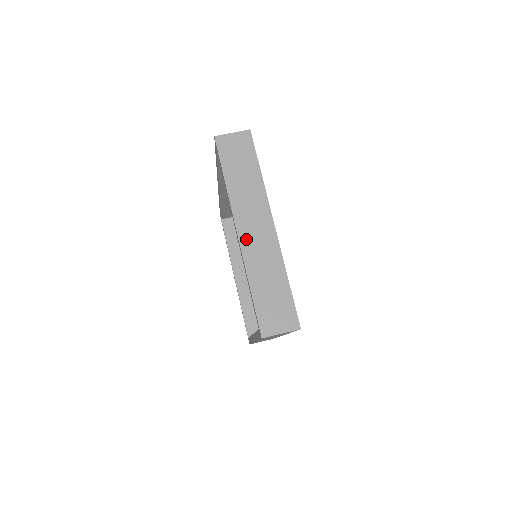
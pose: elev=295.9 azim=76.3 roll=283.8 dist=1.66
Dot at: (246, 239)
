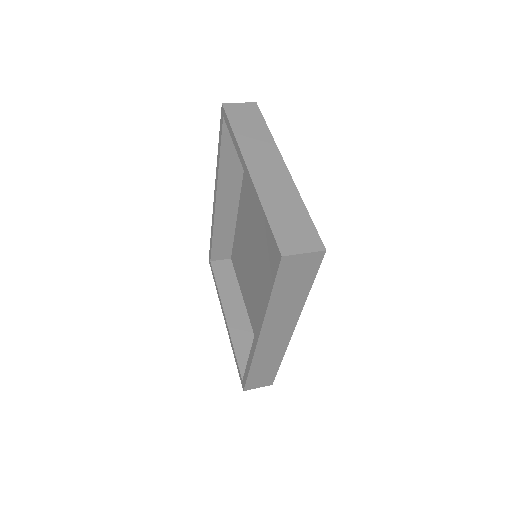
Dot at: (257, 174)
